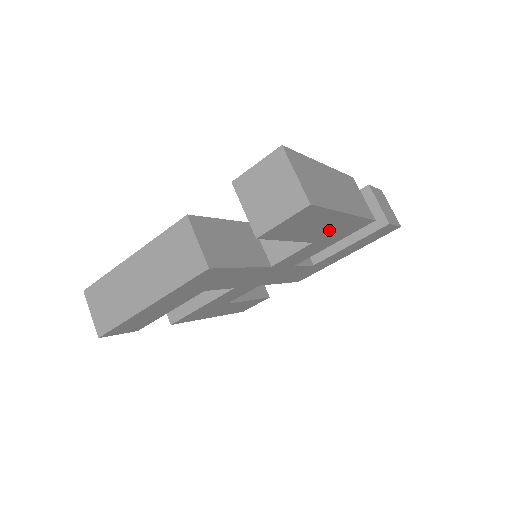
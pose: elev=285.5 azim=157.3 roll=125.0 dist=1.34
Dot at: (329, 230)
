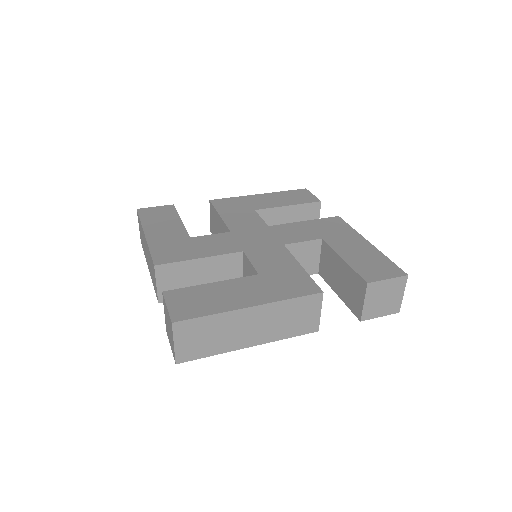
Dot at: occluded
